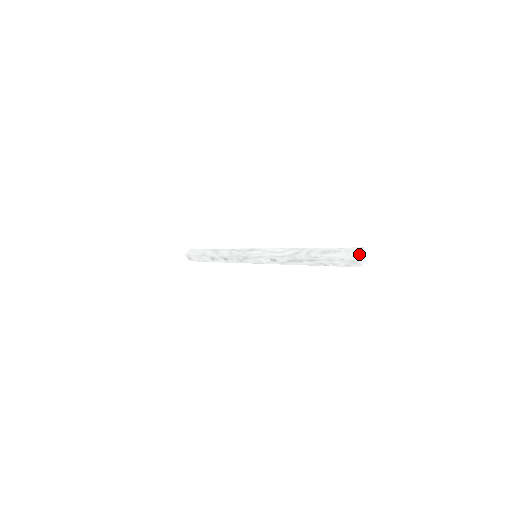
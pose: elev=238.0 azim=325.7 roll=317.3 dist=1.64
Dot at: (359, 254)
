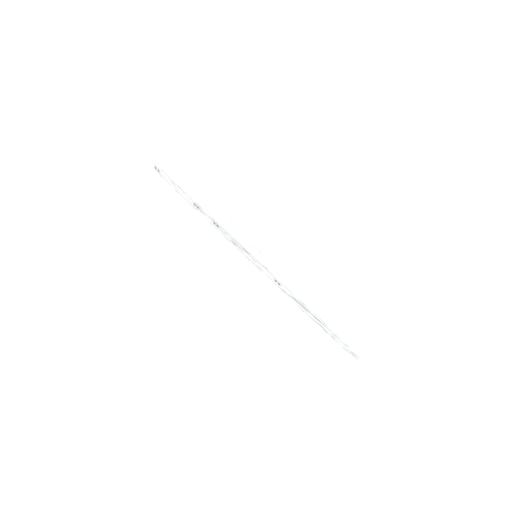
Dot at: occluded
